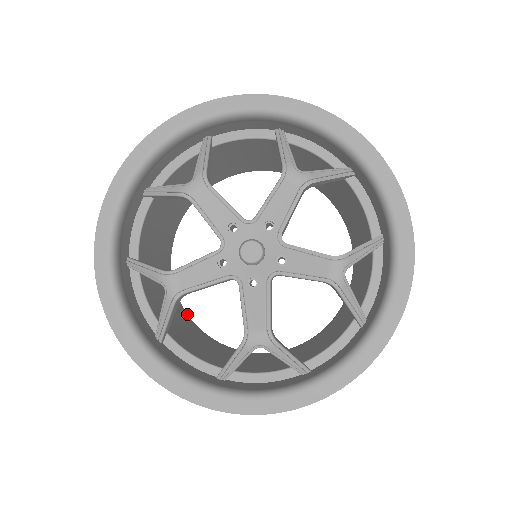
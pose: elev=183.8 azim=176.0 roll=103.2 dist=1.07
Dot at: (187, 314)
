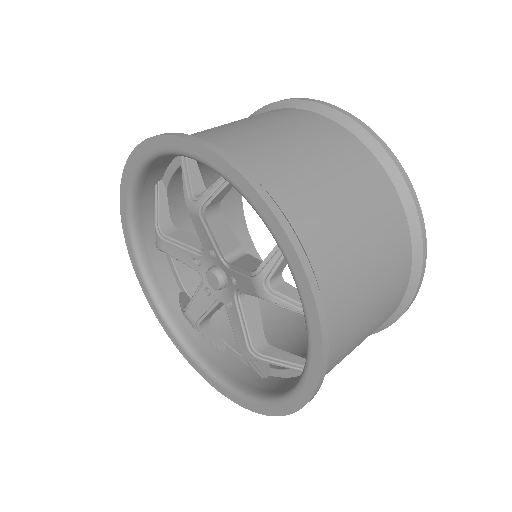
Dot at: occluded
